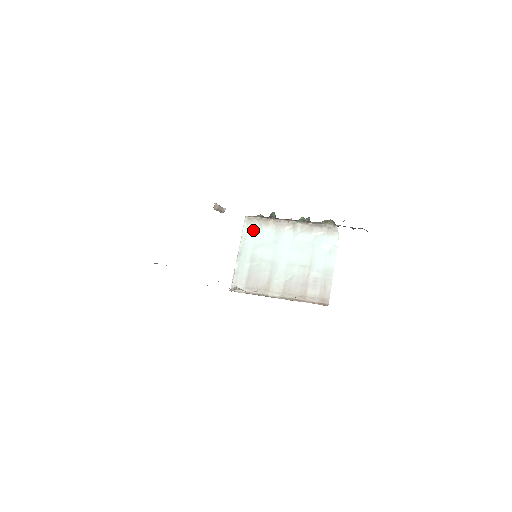
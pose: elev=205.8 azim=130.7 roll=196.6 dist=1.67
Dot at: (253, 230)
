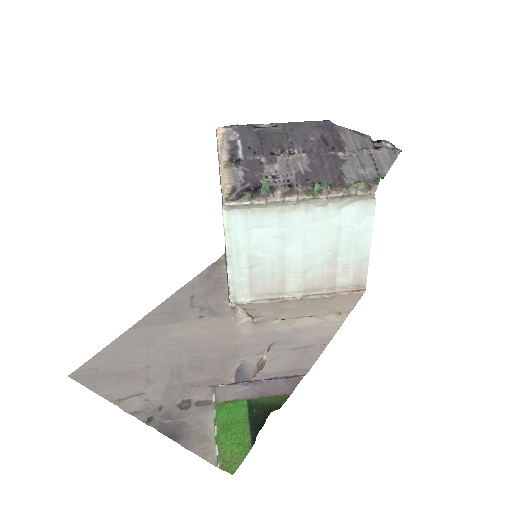
Dot at: (241, 220)
